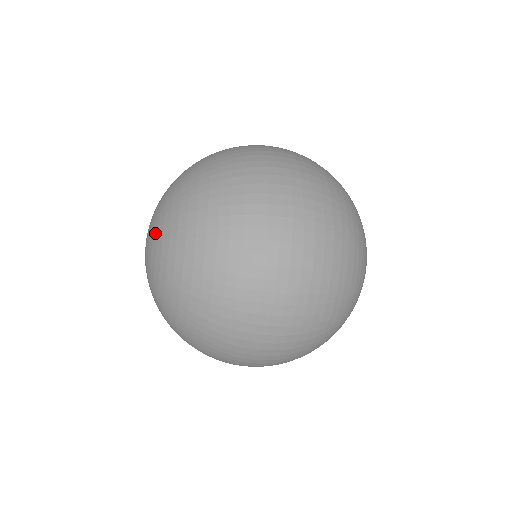
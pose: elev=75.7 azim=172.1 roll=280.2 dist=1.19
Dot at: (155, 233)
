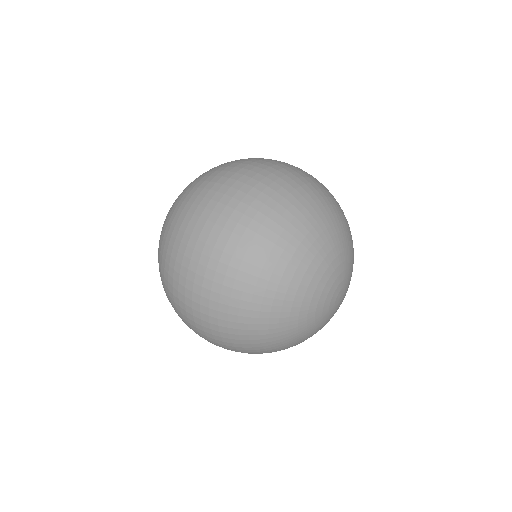
Dot at: occluded
